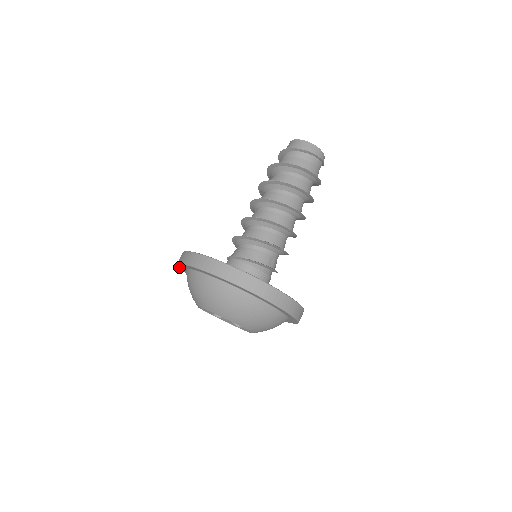
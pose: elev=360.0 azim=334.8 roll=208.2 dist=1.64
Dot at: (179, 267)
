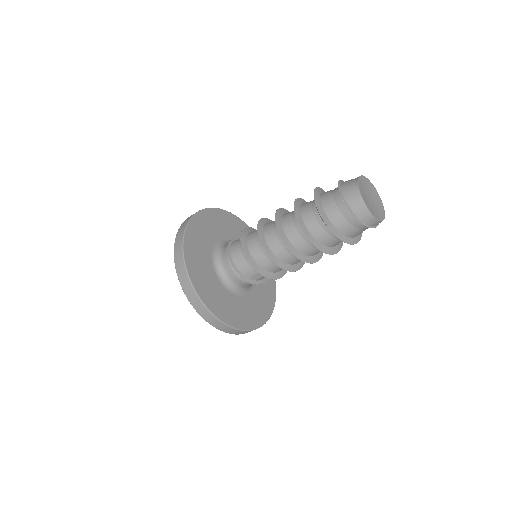
Dot at: occluded
